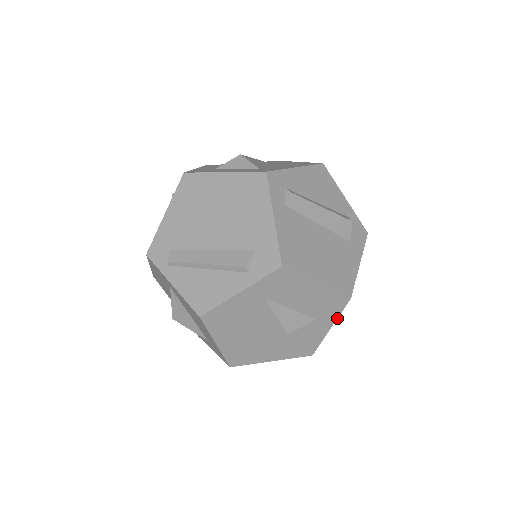
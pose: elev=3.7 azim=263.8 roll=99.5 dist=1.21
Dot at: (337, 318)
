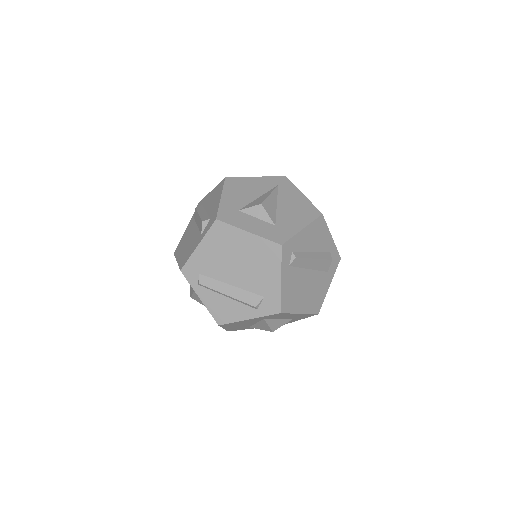
Dot at: occluded
